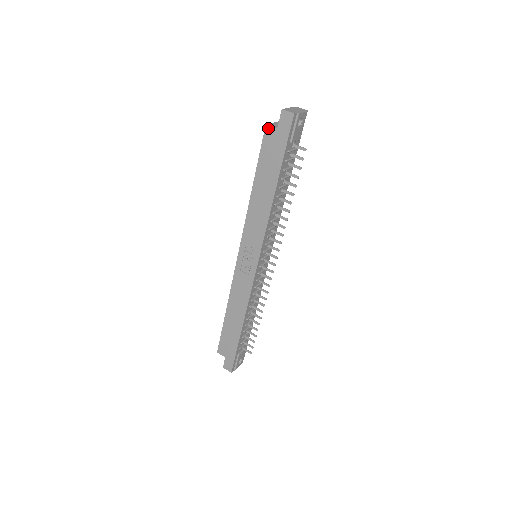
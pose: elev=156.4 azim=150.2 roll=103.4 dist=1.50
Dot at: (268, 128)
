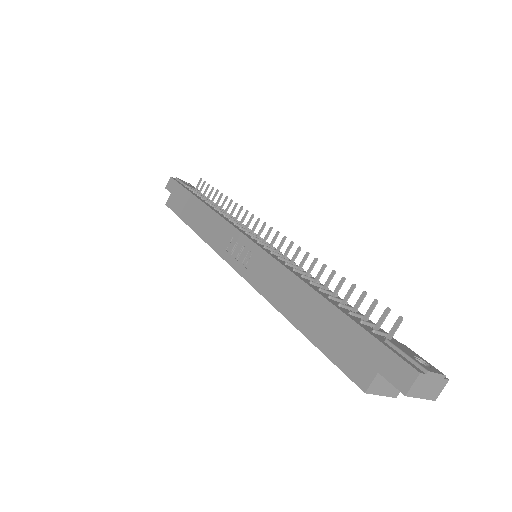
Dot at: (168, 202)
